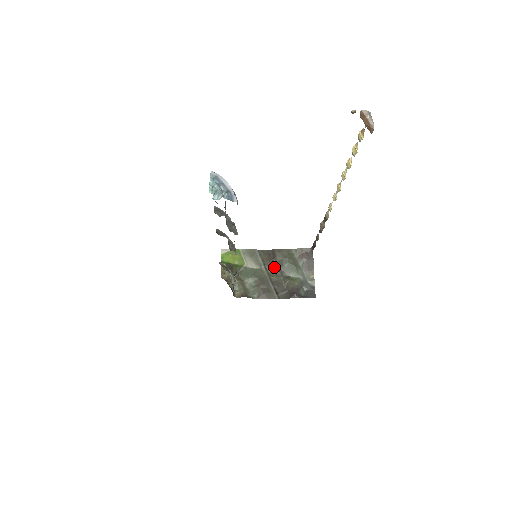
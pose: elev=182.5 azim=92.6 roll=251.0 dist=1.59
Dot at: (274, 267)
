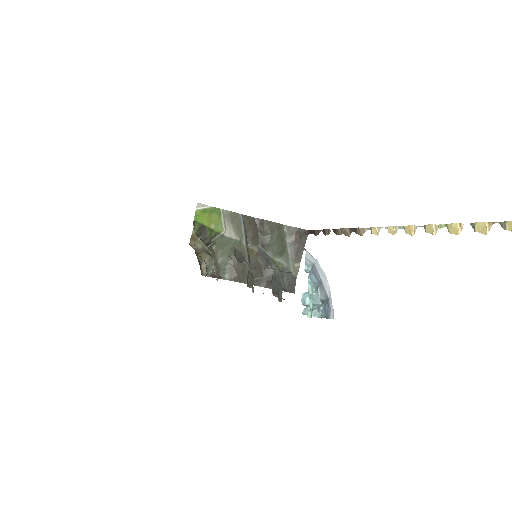
Dot at: (257, 243)
